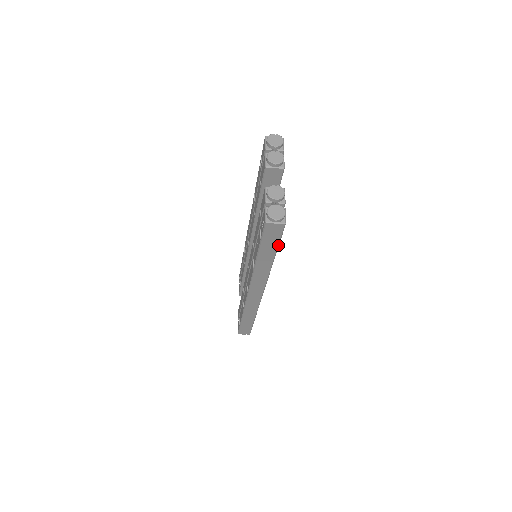
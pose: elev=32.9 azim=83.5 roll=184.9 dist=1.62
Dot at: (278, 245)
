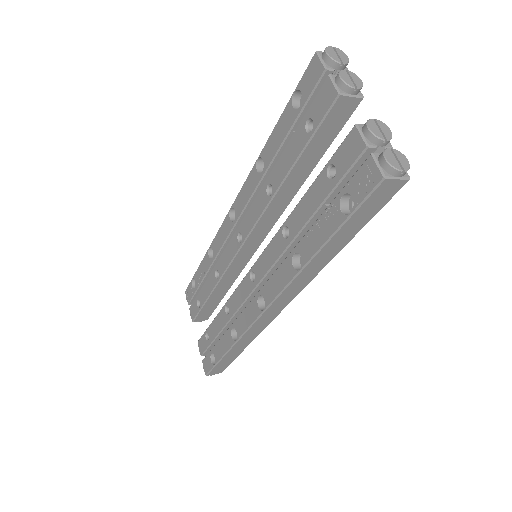
Dot at: (367, 222)
